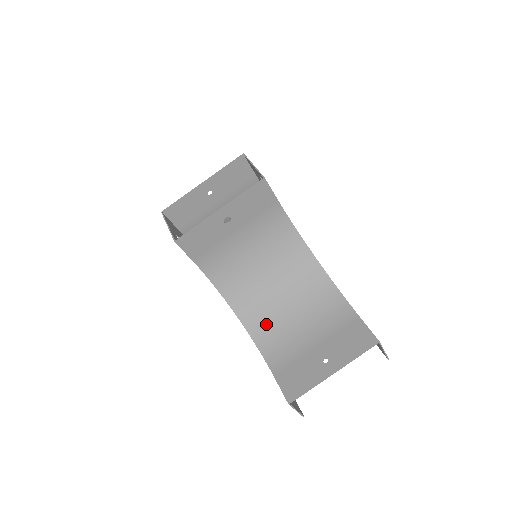
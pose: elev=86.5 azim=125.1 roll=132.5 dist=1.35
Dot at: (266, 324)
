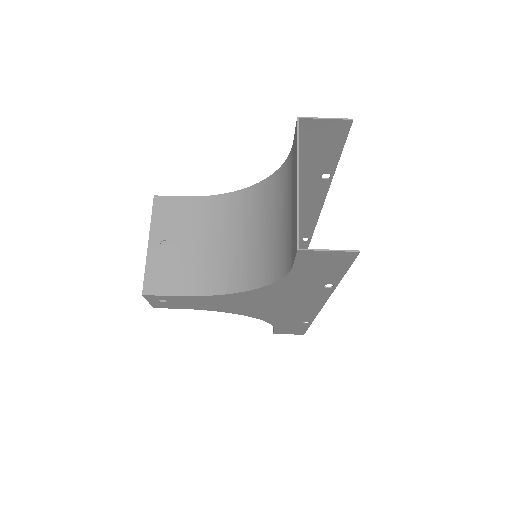
Dot at: (271, 260)
